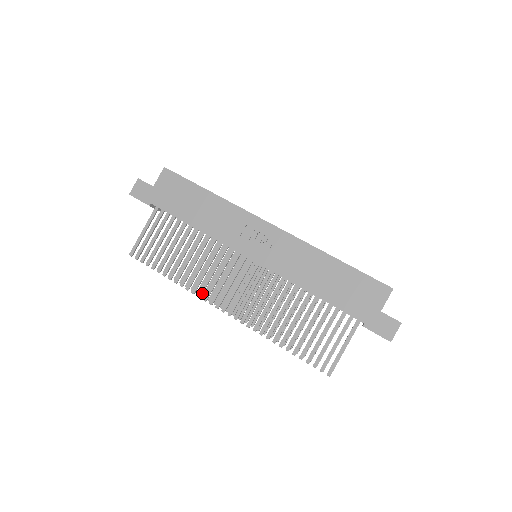
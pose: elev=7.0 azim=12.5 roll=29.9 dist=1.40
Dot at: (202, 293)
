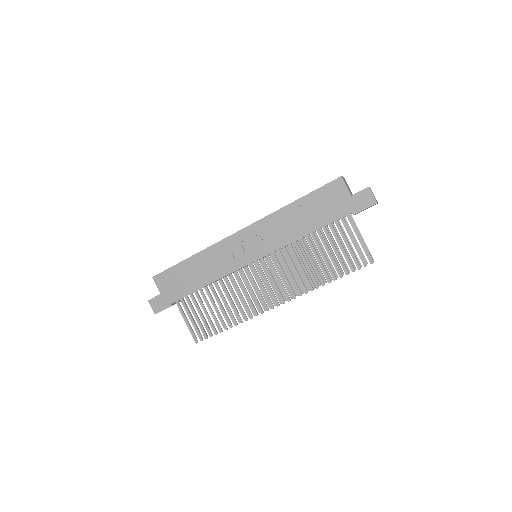
Dot at: (256, 311)
